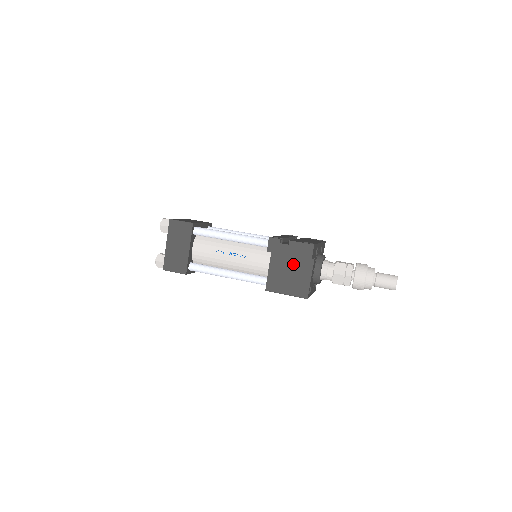
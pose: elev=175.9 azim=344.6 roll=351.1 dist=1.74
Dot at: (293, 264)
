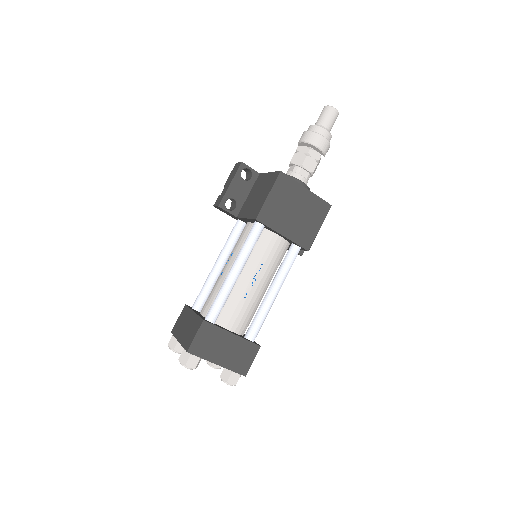
Dot at: (253, 193)
